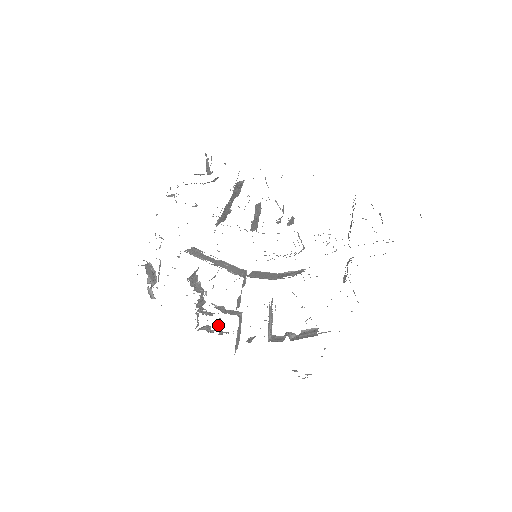
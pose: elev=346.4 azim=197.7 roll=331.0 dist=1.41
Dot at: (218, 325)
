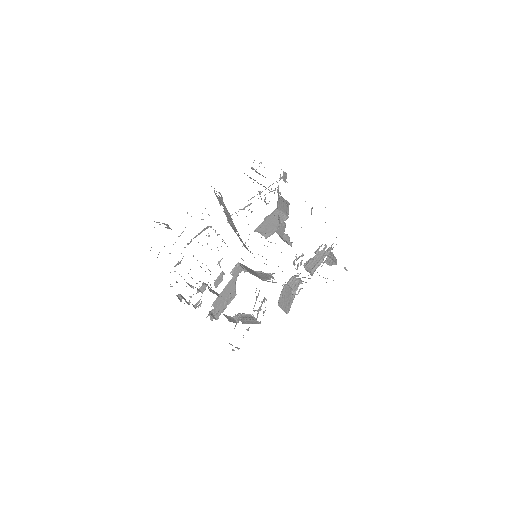
Dot at: (191, 297)
